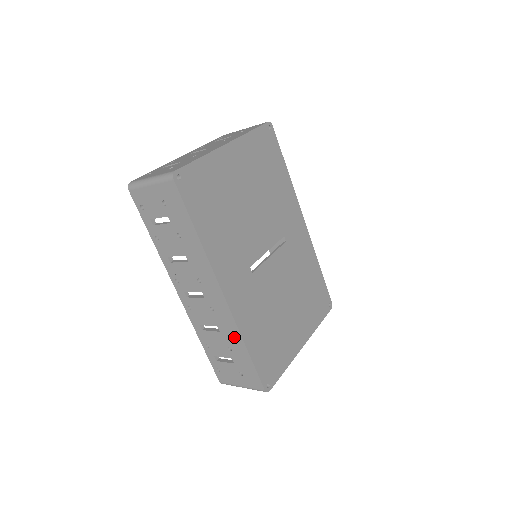
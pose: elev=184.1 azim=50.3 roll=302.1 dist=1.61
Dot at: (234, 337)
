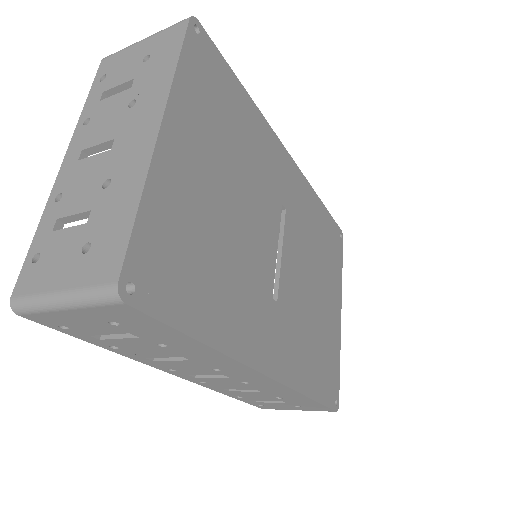
Dot at: (287, 394)
